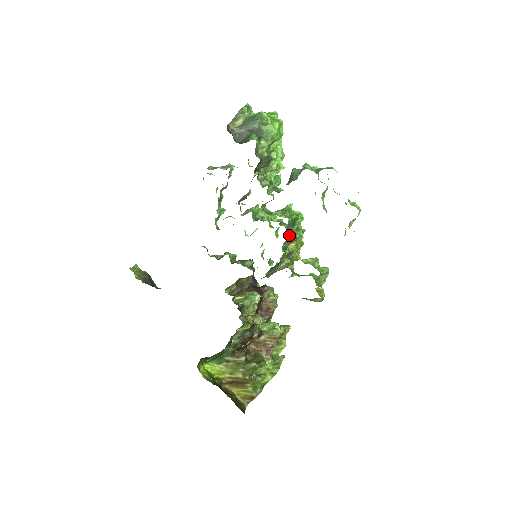
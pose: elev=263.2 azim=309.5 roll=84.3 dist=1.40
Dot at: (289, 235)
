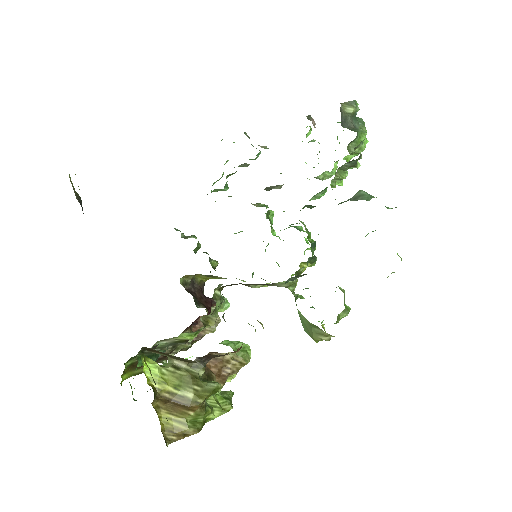
Dot at: occluded
